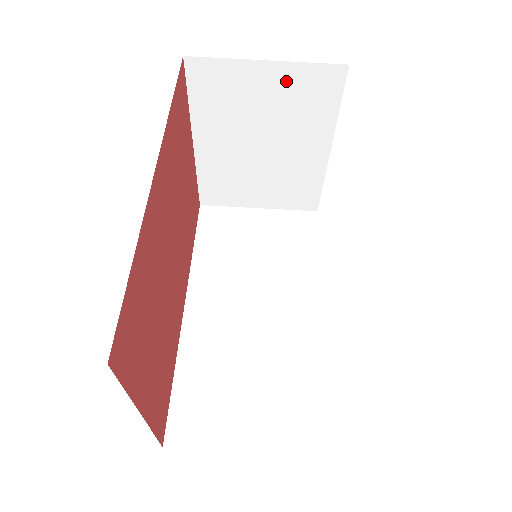
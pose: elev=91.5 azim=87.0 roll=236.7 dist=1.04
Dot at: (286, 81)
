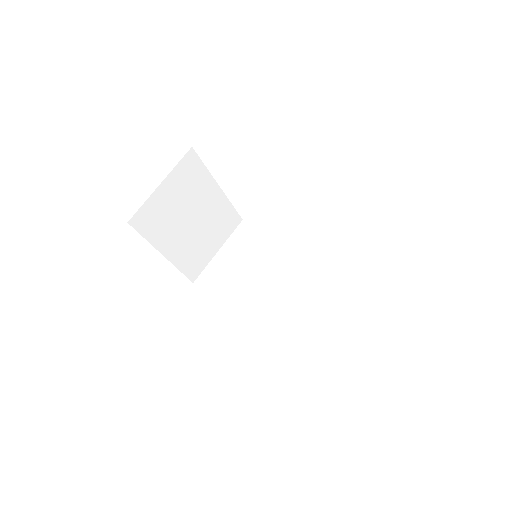
Dot at: (175, 182)
